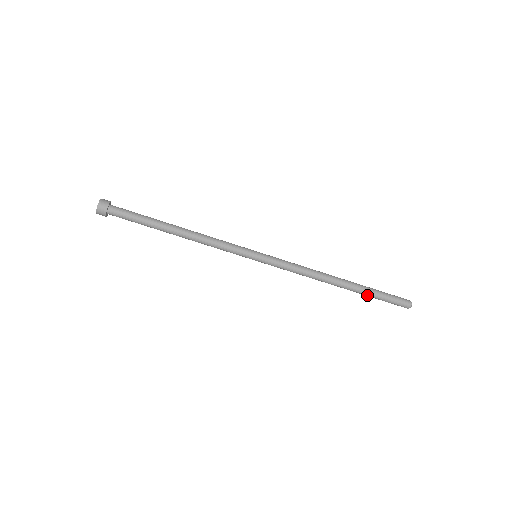
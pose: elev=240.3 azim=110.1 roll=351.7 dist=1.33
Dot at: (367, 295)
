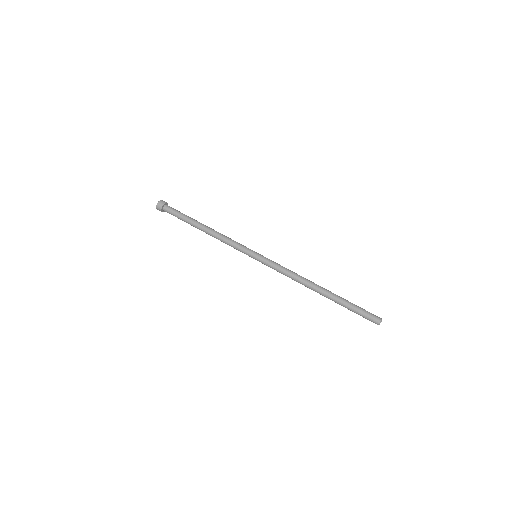
Dot at: (342, 301)
